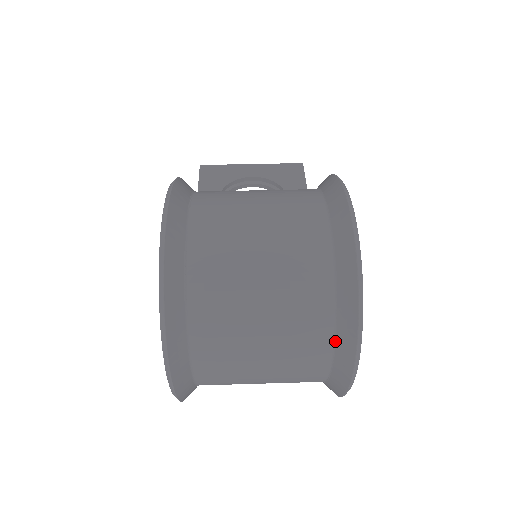
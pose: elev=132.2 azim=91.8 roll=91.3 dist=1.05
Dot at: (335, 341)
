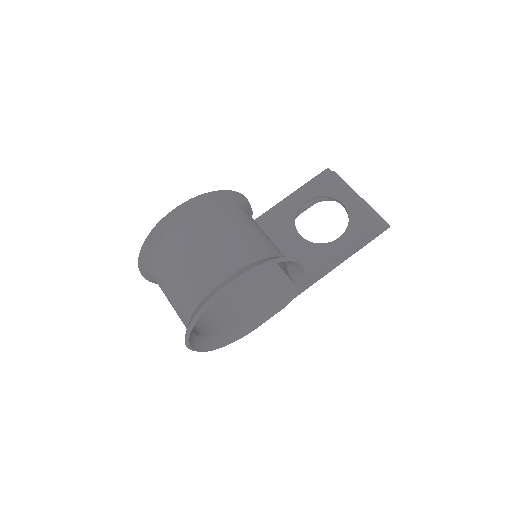
Dot at: occluded
